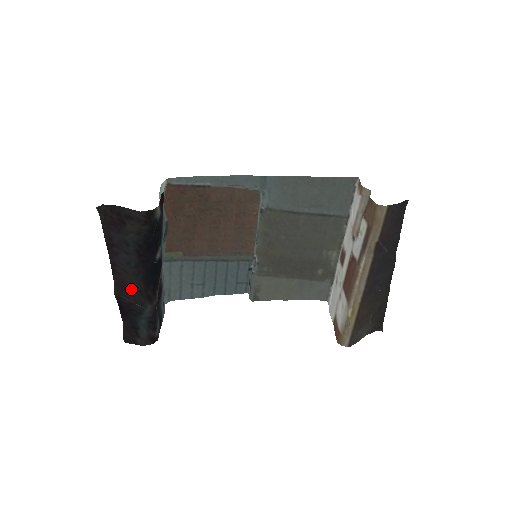
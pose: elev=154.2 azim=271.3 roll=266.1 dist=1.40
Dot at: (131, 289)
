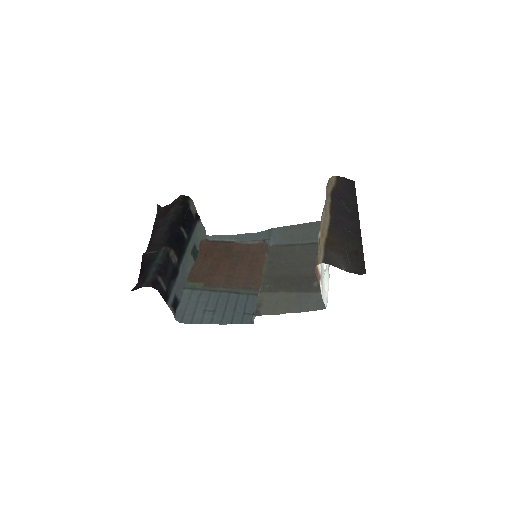
Dot at: (156, 245)
